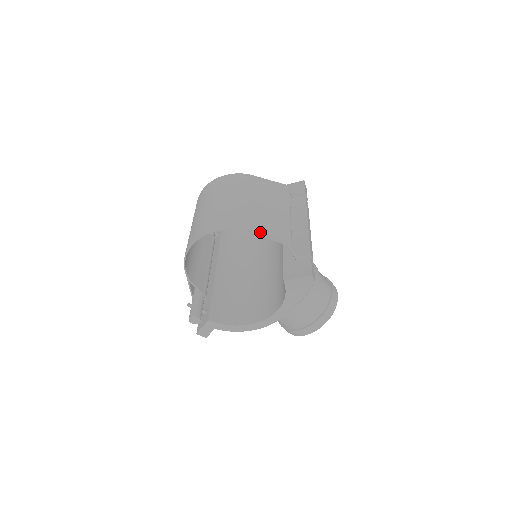
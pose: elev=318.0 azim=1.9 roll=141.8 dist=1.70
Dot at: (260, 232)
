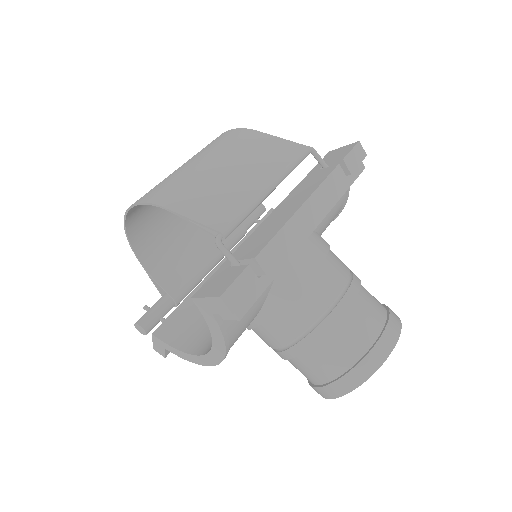
Dot at: (180, 212)
